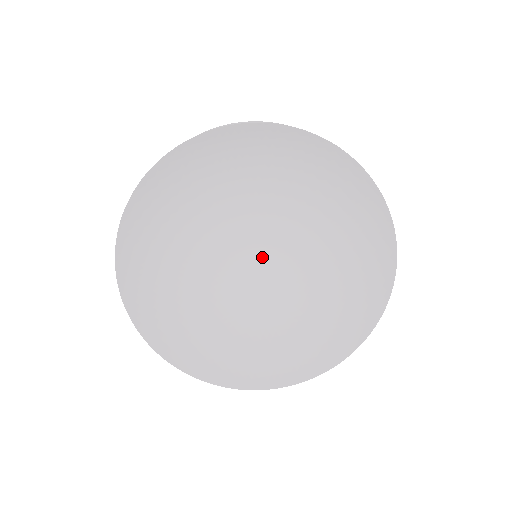
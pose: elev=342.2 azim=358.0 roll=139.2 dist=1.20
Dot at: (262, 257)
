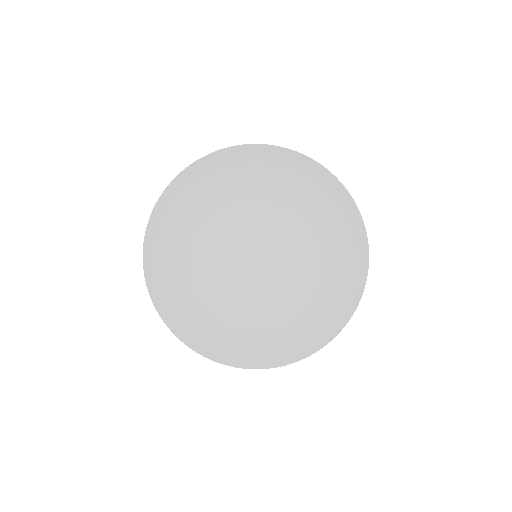
Dot at: (261, 253)
